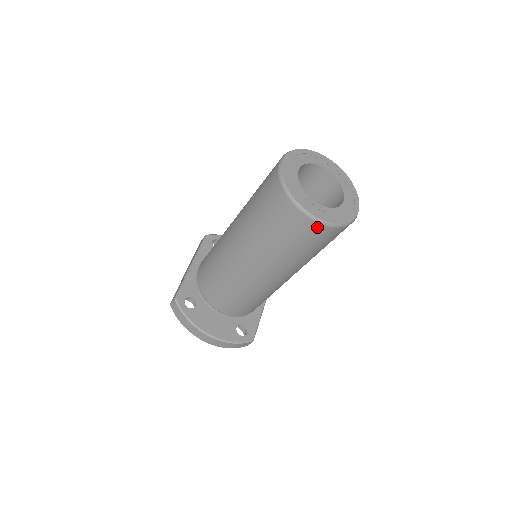
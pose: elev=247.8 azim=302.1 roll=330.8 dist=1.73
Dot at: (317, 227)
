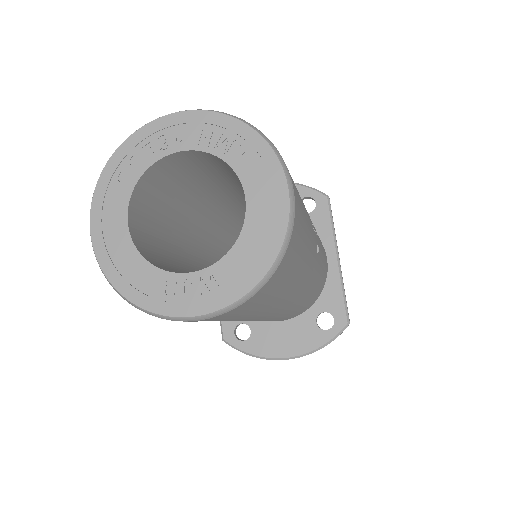
Dot at: (226, 314)
